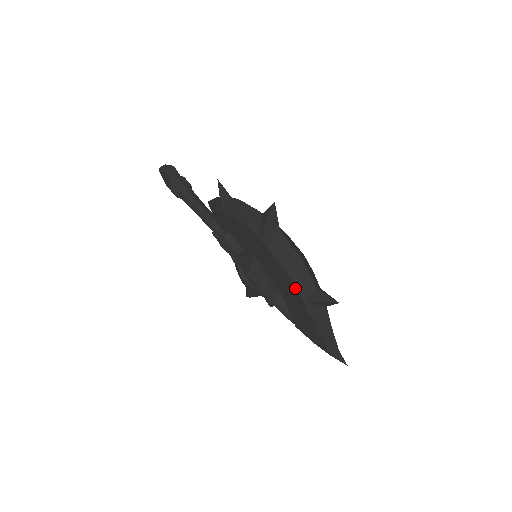
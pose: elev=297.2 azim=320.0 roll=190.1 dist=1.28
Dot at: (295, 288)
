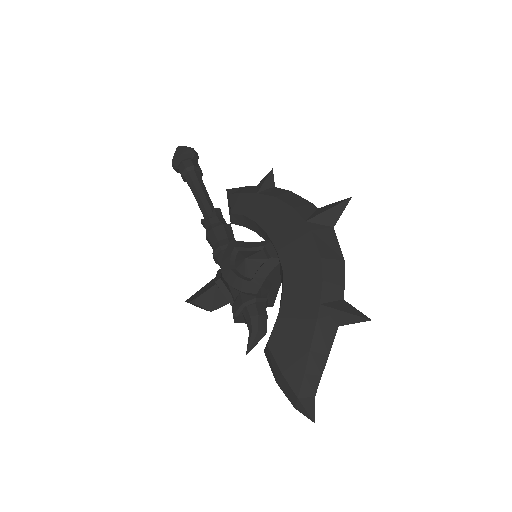
Dot at: (320, 284)
